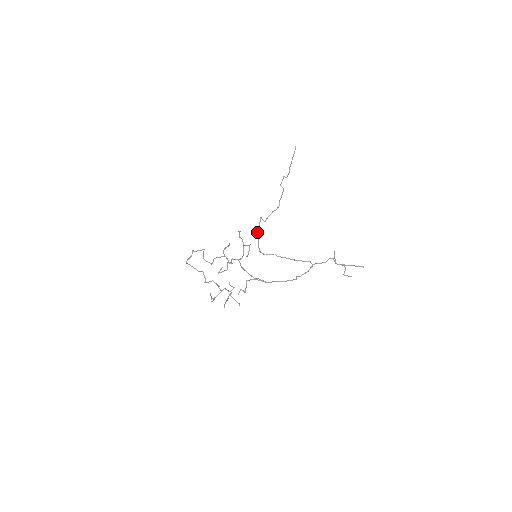
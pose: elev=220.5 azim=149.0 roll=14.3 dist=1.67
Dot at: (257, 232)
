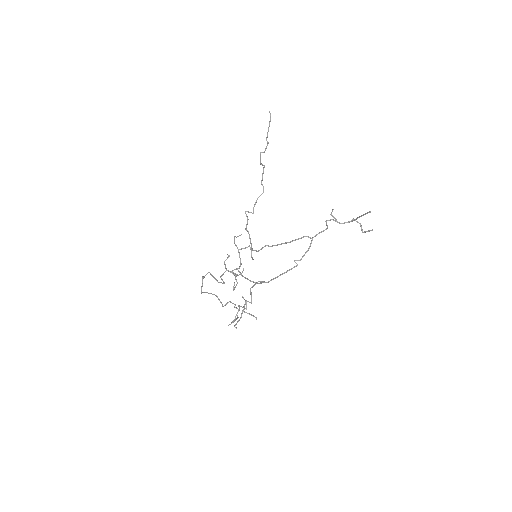
Dot at: (246, 229)
